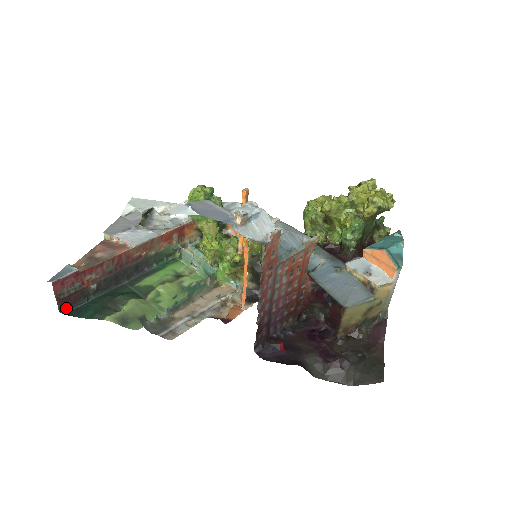
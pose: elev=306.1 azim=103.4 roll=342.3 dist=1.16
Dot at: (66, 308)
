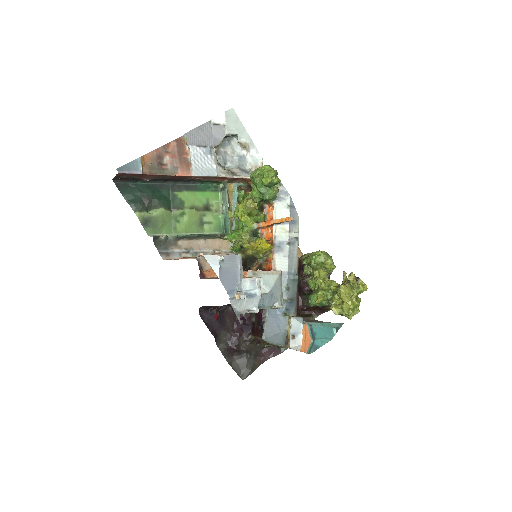
Dot at: (118, 179)
